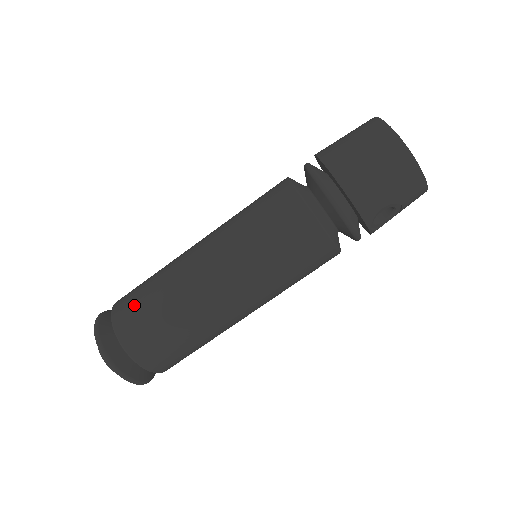
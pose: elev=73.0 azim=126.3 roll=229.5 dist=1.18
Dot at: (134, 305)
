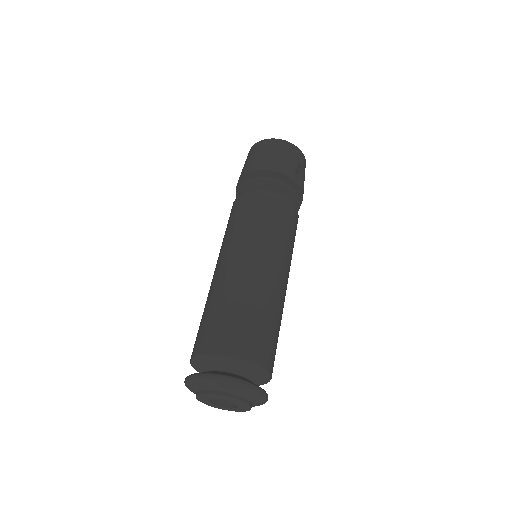
Dot at: (208, 329)
